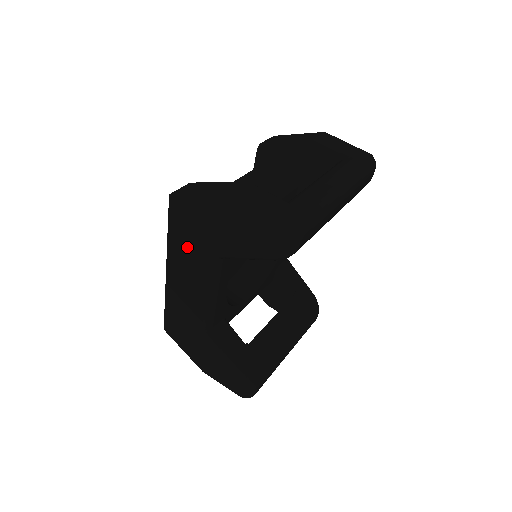
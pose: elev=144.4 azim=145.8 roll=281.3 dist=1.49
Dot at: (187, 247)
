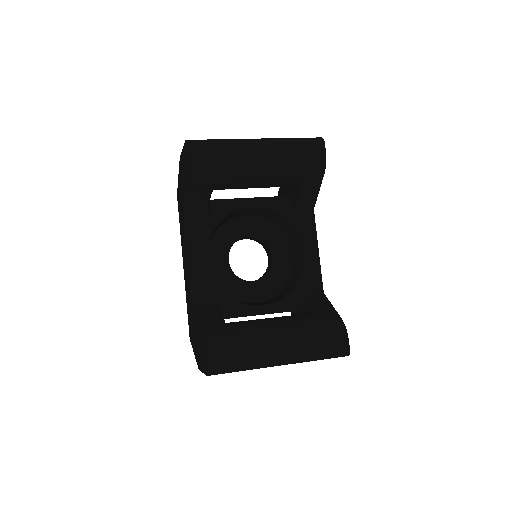
Dot at: (182, 227)
